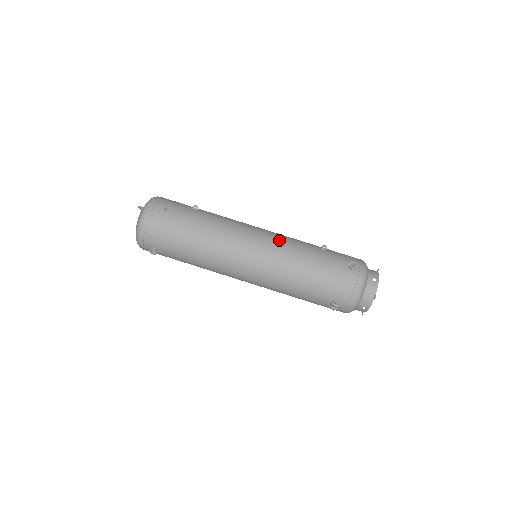
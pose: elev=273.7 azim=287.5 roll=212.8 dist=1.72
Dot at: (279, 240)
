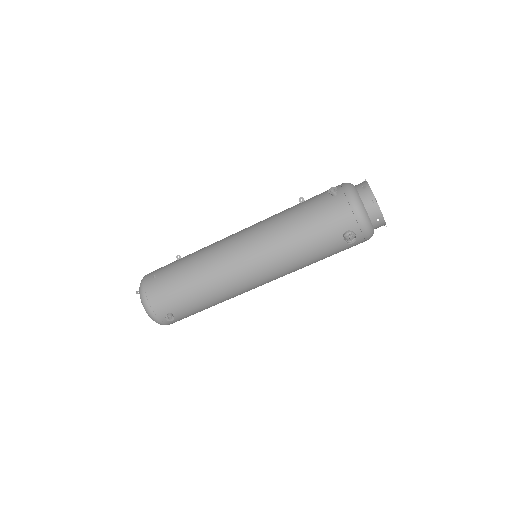
Dot at: (258, 225)
